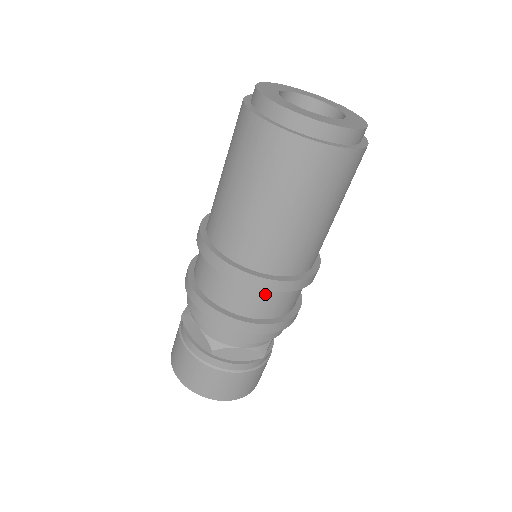
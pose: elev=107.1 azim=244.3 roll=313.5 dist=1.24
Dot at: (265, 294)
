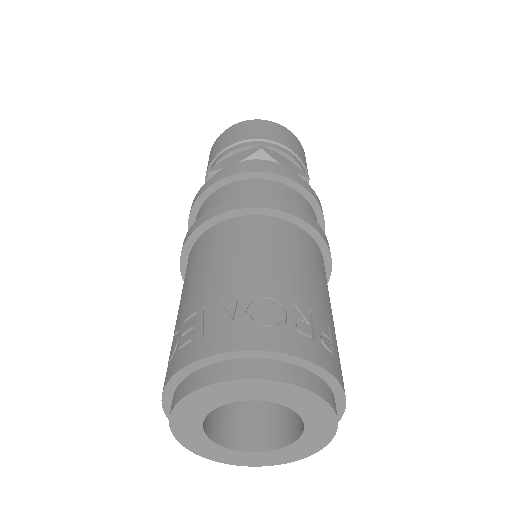
Dot at: occluded
